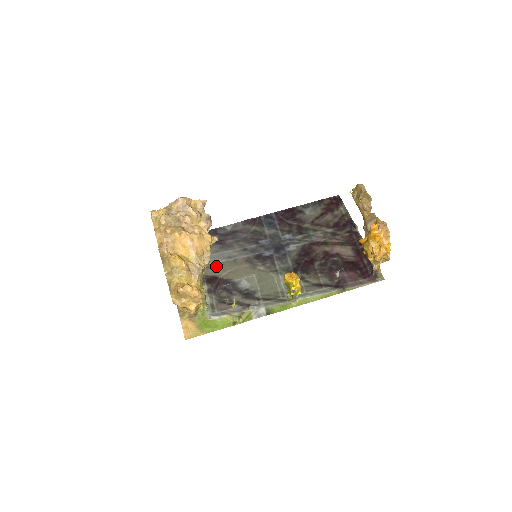
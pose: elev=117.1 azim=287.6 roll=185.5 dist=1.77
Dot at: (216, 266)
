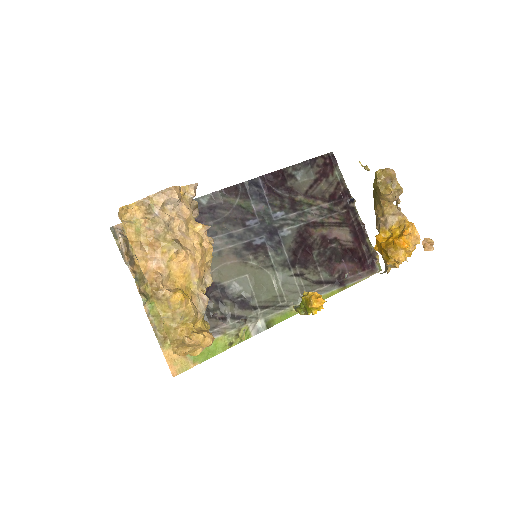
Dot at: occluded
